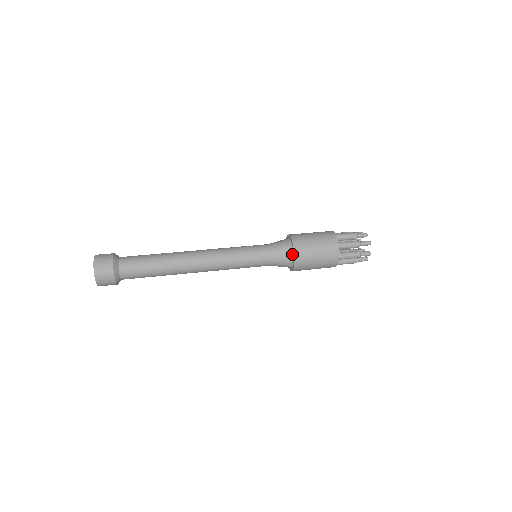
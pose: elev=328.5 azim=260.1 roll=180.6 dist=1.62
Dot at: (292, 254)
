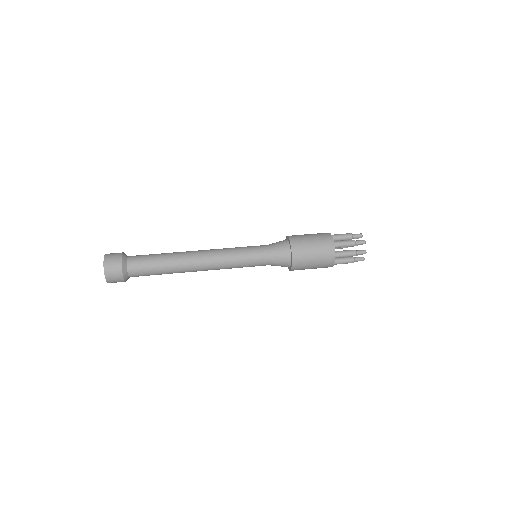
Dot at: (290, 252)
